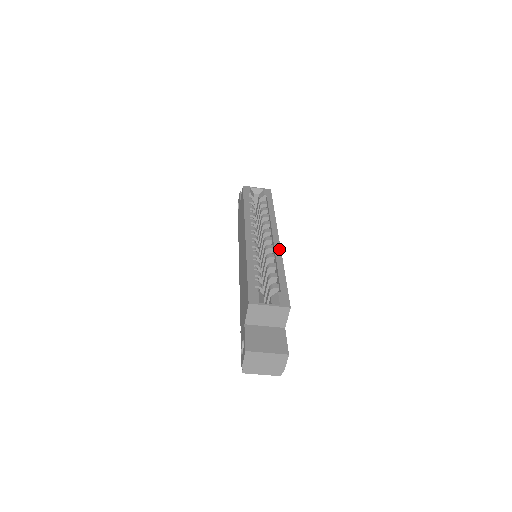
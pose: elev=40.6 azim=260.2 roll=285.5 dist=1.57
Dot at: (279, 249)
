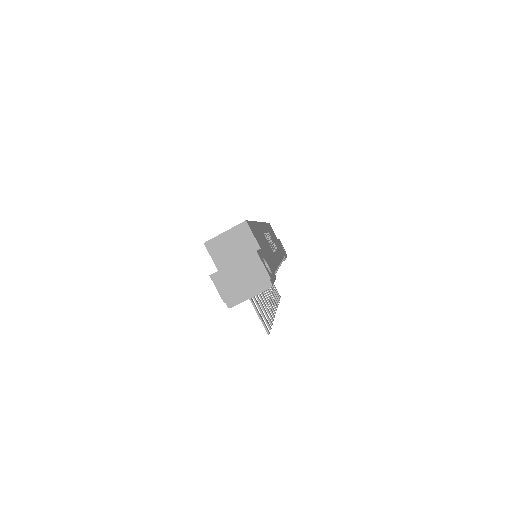
Dot at: occluded
